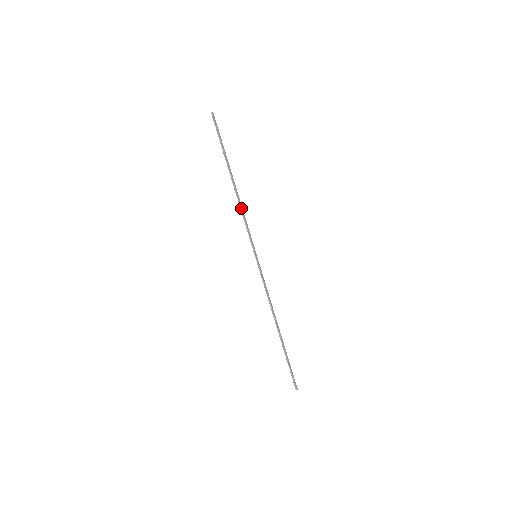
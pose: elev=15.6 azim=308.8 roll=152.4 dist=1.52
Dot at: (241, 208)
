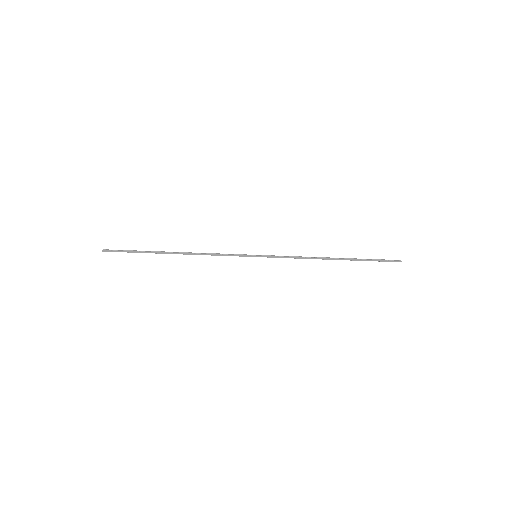
Dot at: occluded
